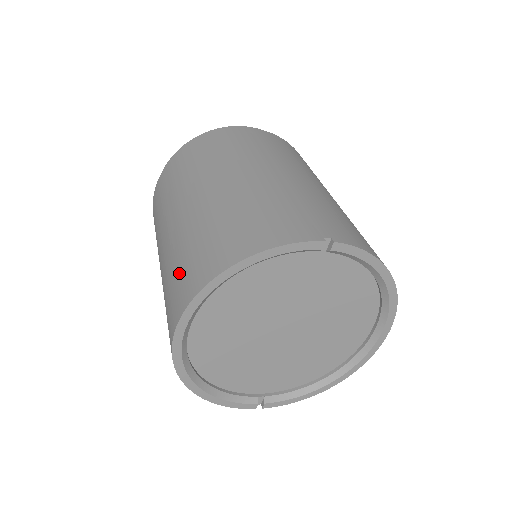
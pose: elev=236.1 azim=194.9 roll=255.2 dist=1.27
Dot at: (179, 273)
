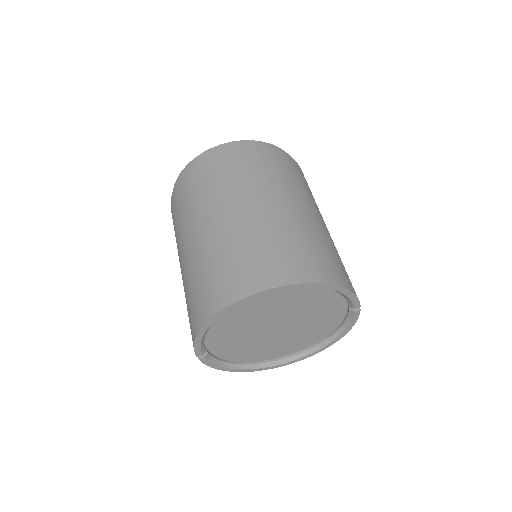
Dot at: (283, 252)
